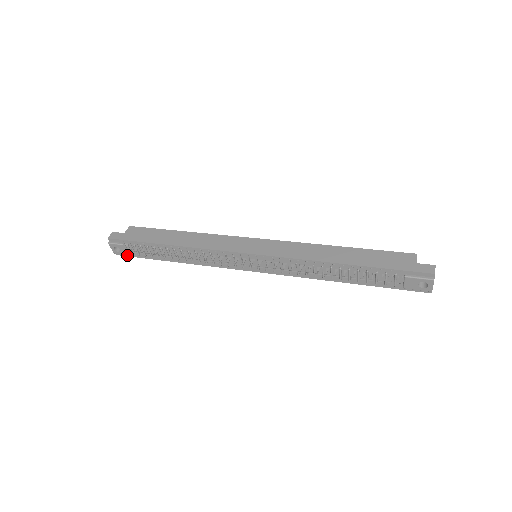
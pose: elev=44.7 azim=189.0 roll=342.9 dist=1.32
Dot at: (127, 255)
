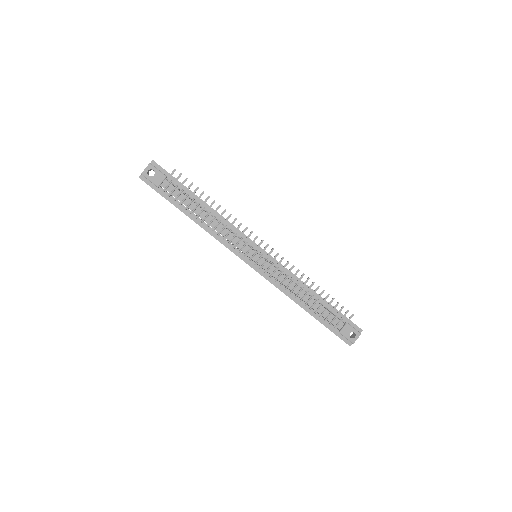
Dot at: (150, 184)
